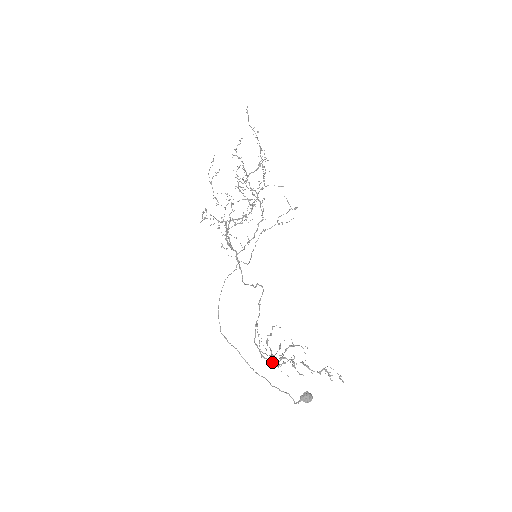
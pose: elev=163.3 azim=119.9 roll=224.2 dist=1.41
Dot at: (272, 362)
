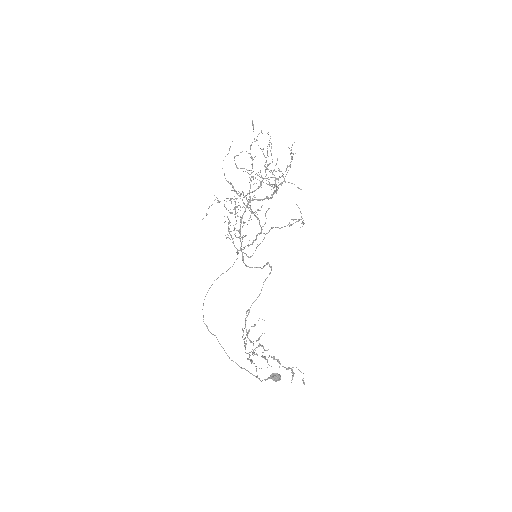
Dot at: (253, 344)
